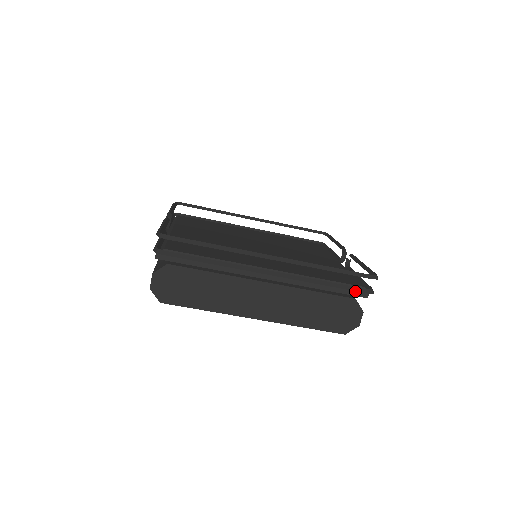
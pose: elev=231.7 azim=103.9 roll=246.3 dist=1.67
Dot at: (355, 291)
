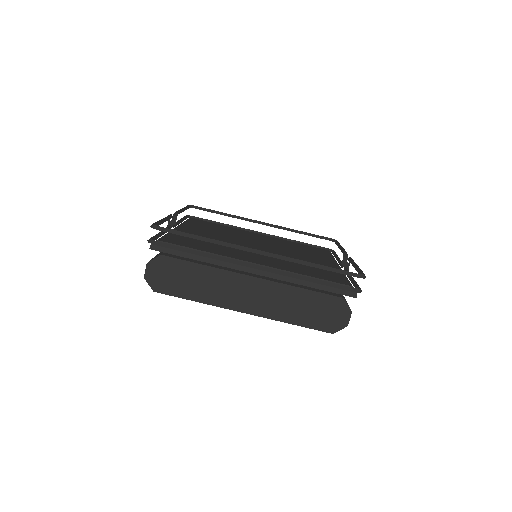
Dot at: (343, 290)
